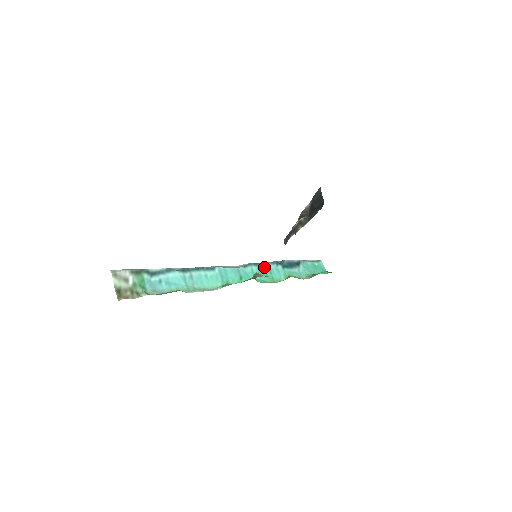
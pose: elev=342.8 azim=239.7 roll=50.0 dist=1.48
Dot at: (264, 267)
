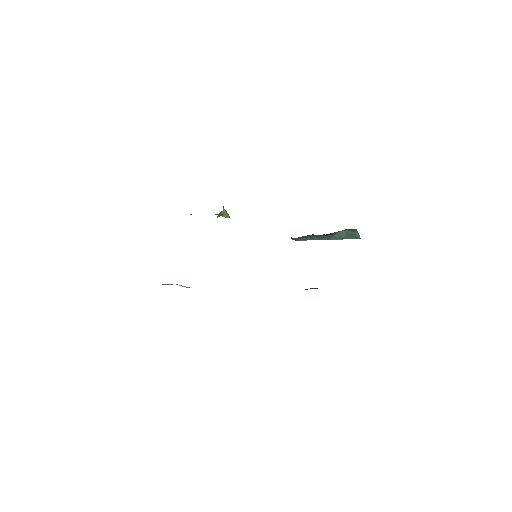
Dot at: occluded
